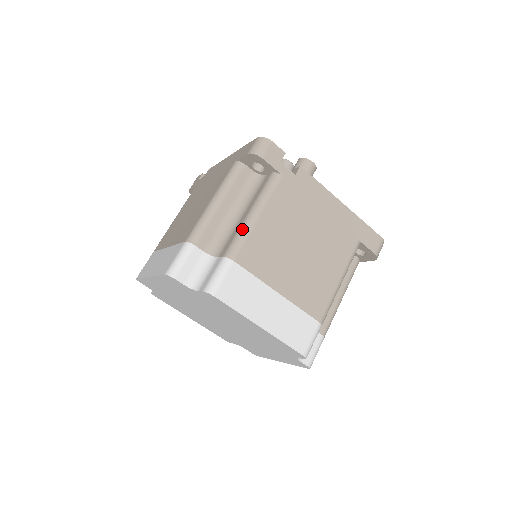
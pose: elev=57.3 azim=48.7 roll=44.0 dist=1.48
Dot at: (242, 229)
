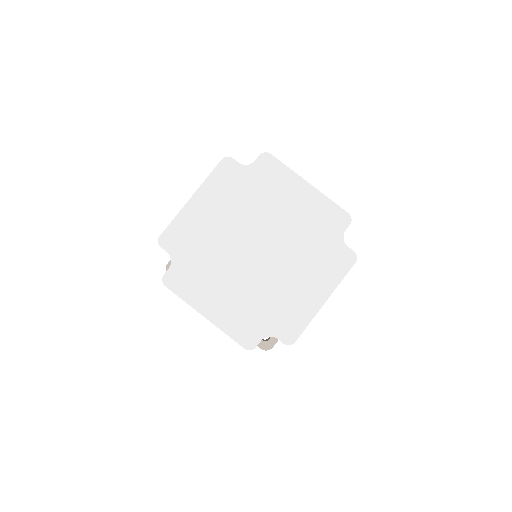
Dot at: occluded
